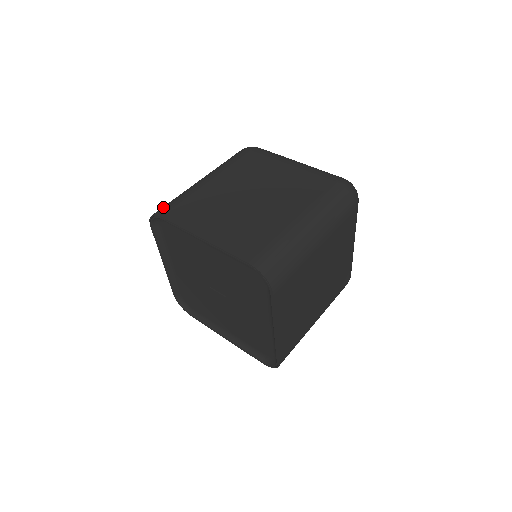
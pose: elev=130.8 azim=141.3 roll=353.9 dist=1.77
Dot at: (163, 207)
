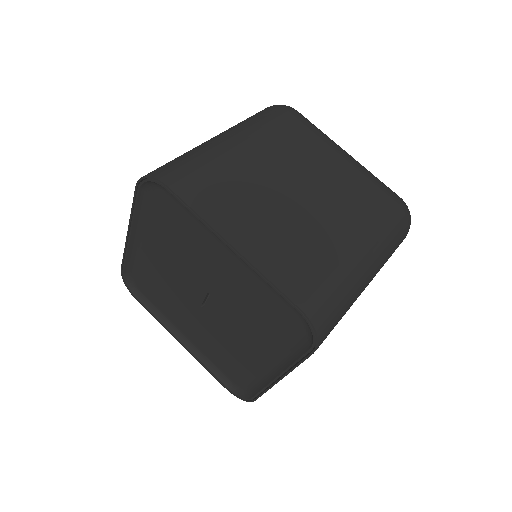
Dot at: occluded
